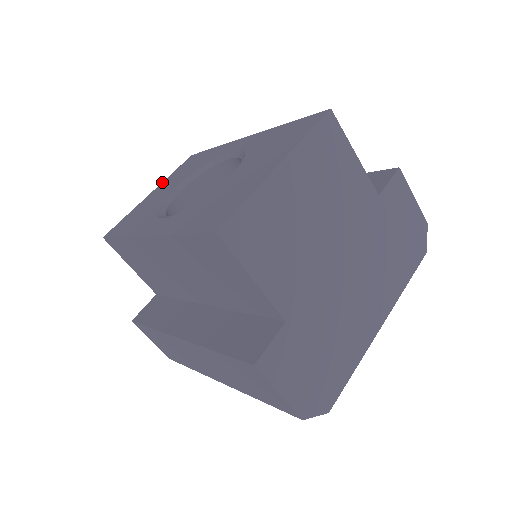
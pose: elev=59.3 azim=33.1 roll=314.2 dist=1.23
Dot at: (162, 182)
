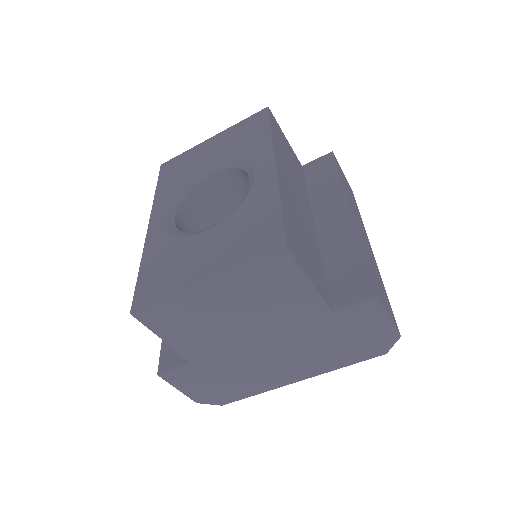
Dot at: (227, 129)
